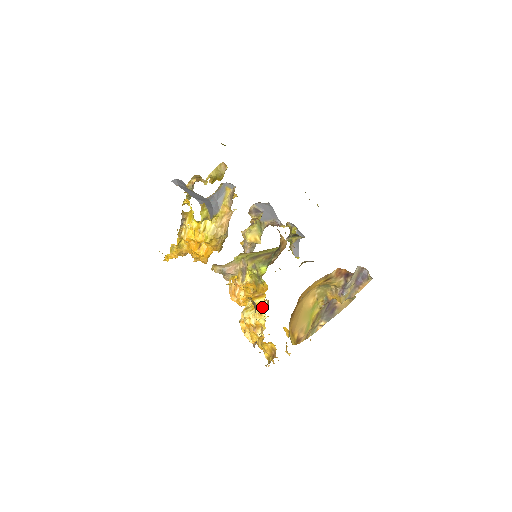
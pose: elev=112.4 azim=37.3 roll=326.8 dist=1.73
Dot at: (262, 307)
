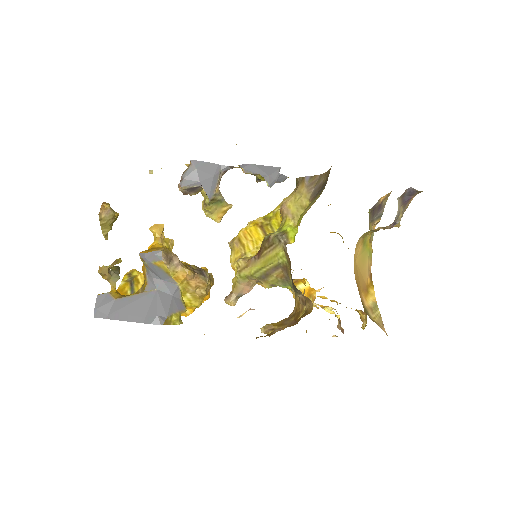
Dot at: occluded
